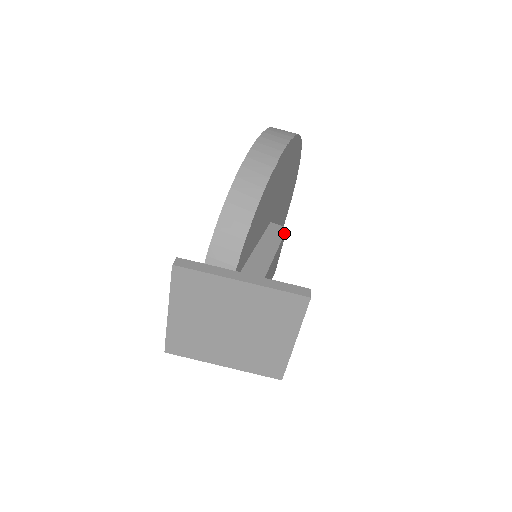
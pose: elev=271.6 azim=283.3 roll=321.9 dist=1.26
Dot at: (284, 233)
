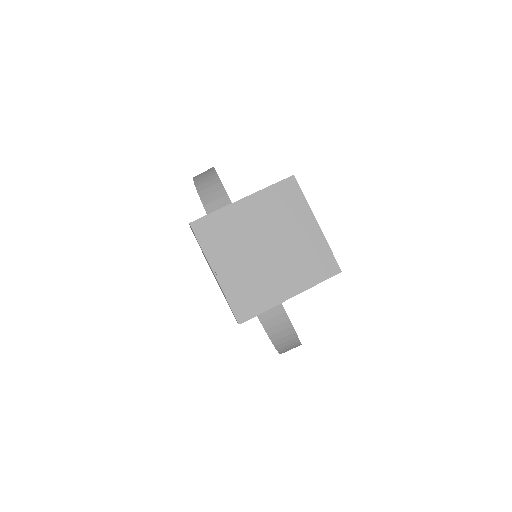
Dot at: occluded
